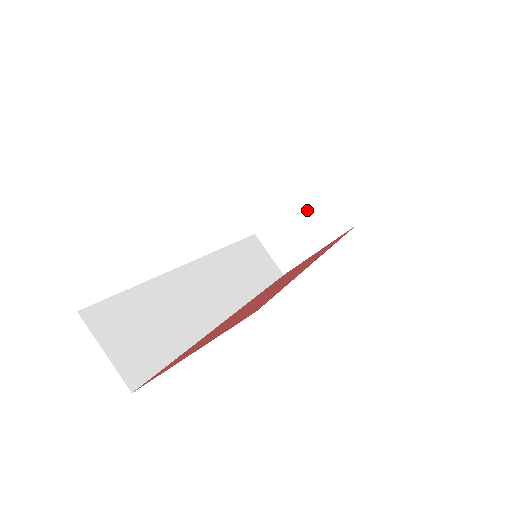
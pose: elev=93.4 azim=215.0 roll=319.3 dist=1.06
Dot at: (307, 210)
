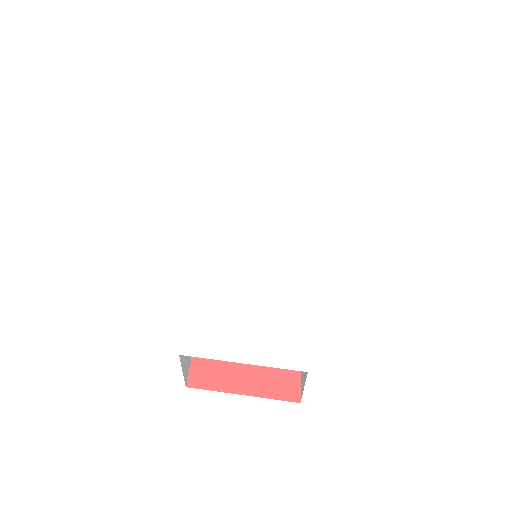
Dot at: occluded
